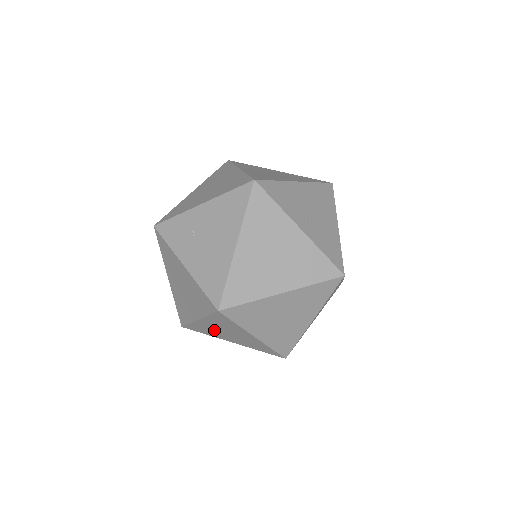
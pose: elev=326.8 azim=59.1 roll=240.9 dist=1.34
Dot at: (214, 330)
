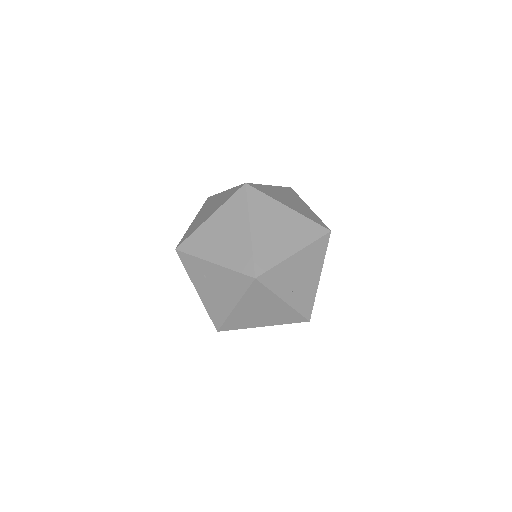
Dot at: occluded
